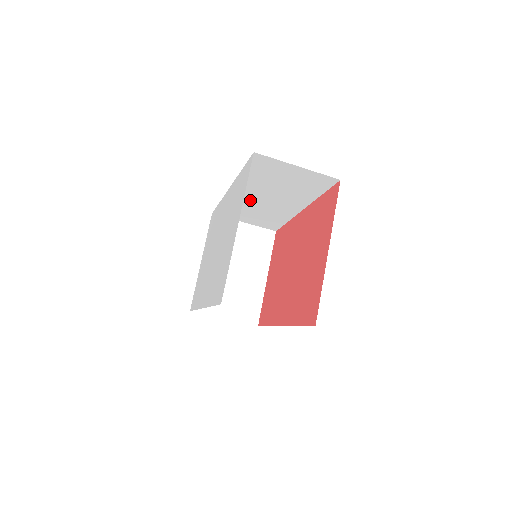
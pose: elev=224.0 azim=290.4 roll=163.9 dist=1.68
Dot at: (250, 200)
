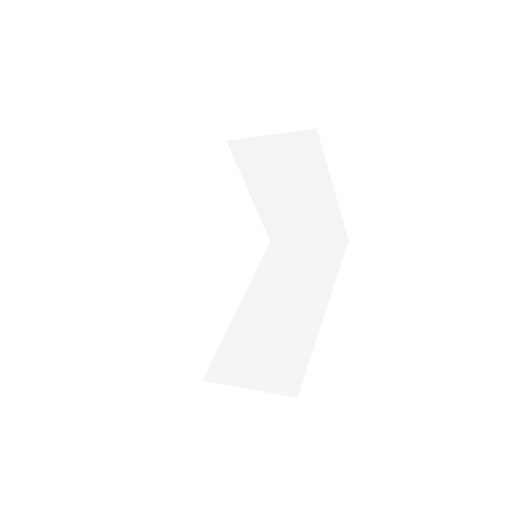
Dot at: occluded
